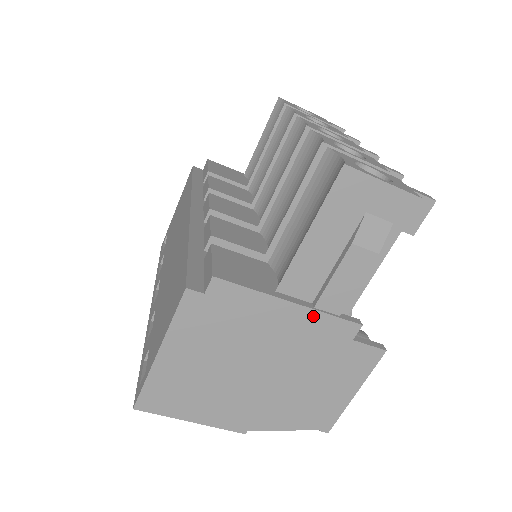
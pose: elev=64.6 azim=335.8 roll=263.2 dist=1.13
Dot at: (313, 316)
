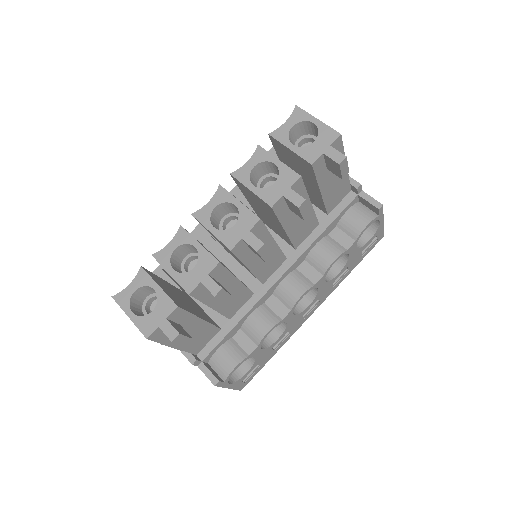
Dot at: occluded
